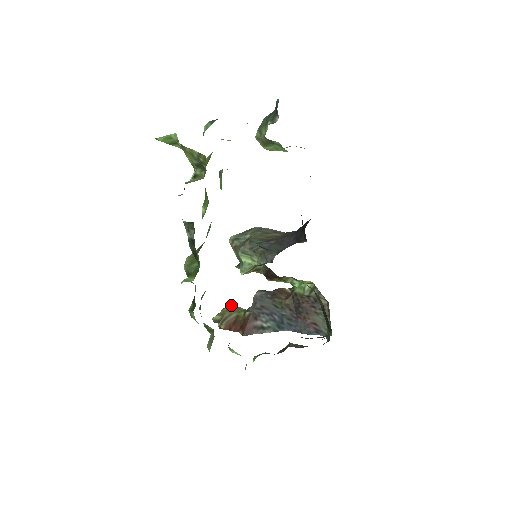
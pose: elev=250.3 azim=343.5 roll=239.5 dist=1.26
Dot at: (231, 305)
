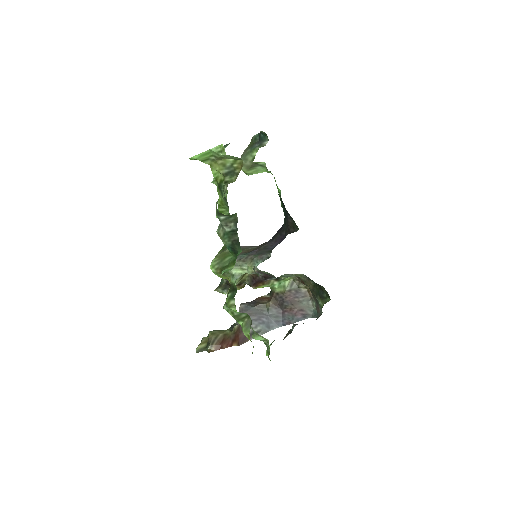
Dot at: occluded
